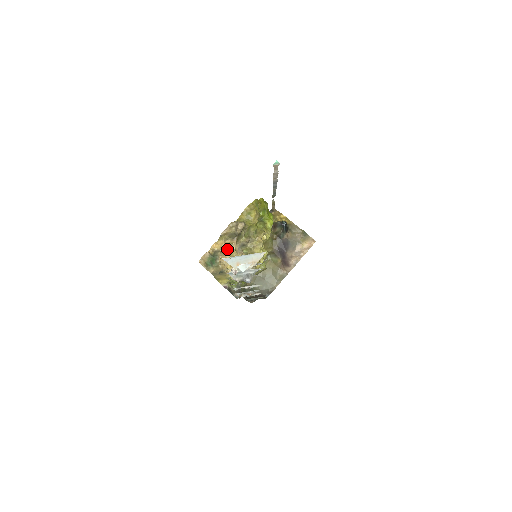
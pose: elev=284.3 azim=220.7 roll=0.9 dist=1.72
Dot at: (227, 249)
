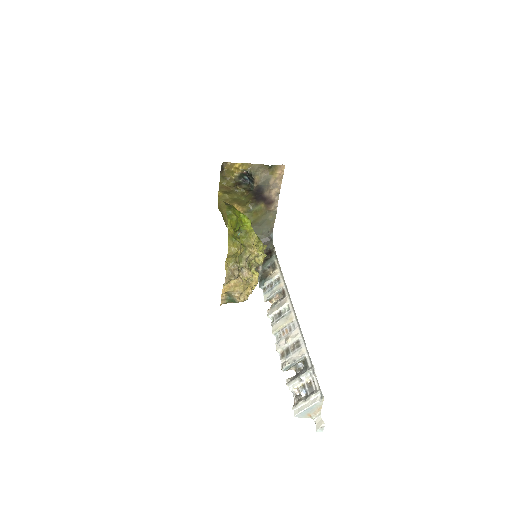
Dot at: (237, 287)
